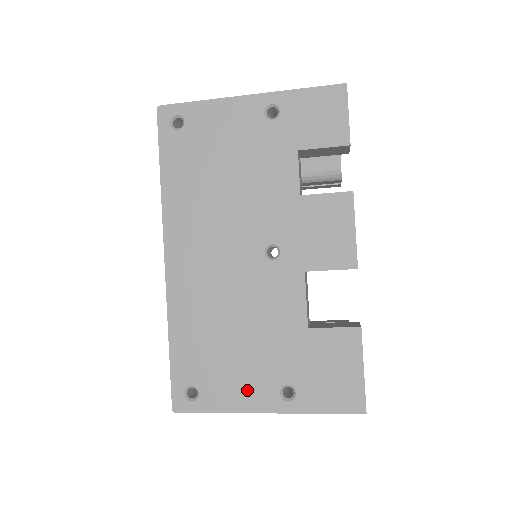
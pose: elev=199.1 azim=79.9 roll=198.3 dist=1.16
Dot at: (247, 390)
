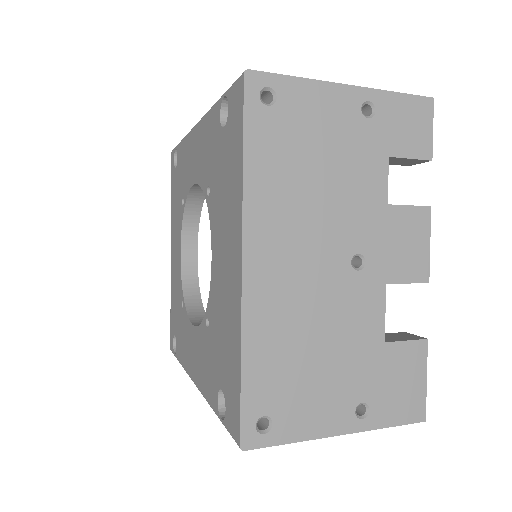
Dot at: (324, 413)
